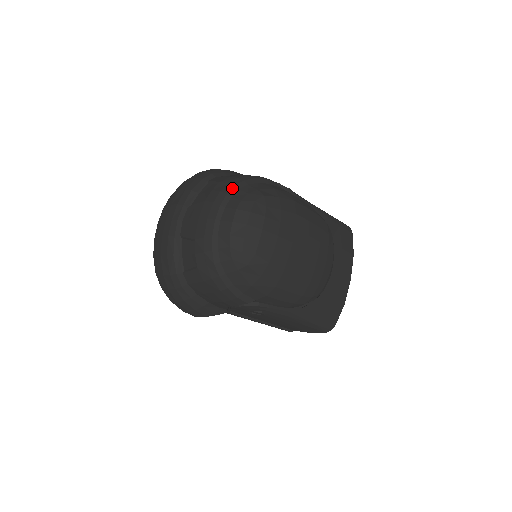
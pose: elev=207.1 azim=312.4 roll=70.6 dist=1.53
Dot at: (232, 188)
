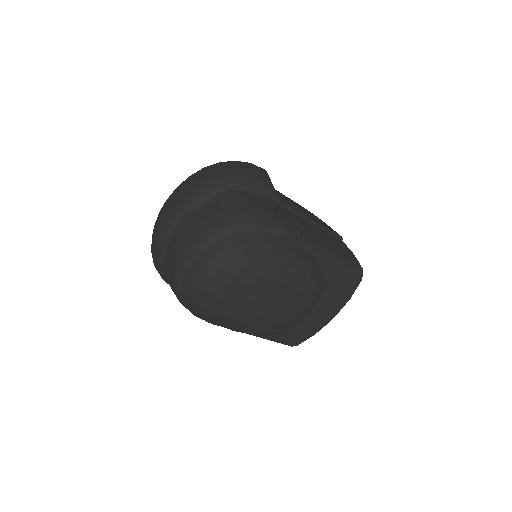
Dot at: (221, 231)
